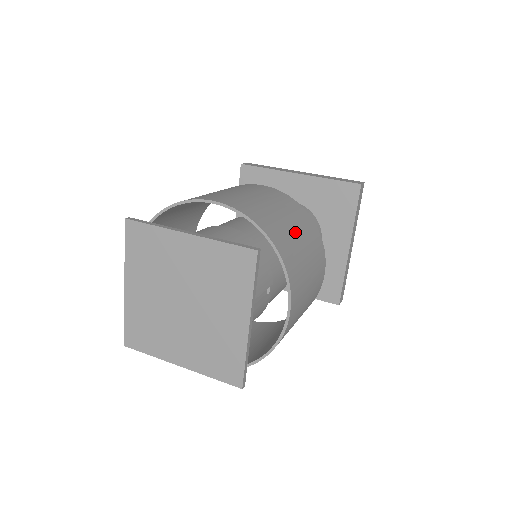
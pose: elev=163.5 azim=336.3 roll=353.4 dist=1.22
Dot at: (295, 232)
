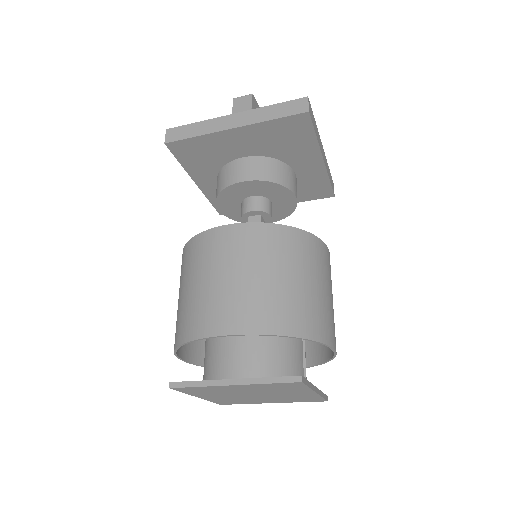
Dot at: (299, 283)
